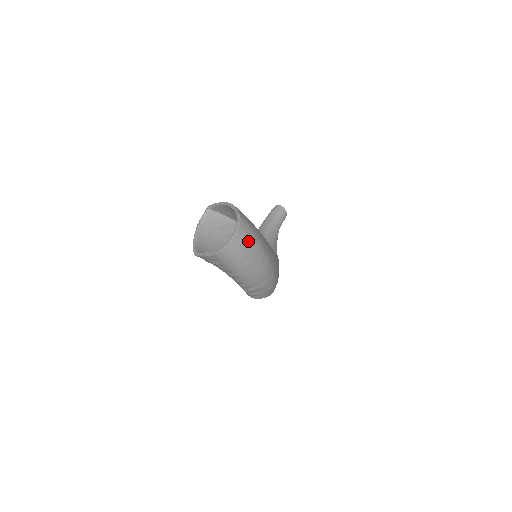
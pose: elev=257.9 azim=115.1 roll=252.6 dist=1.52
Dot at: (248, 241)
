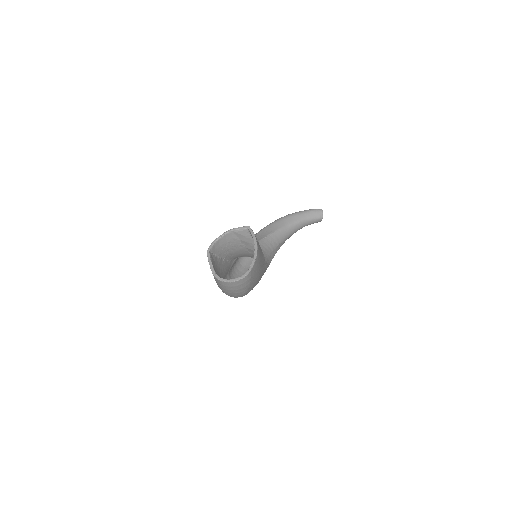
Dot at: (239, 287)
